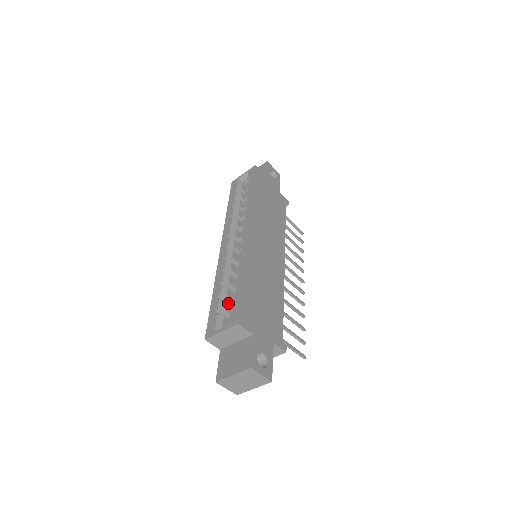
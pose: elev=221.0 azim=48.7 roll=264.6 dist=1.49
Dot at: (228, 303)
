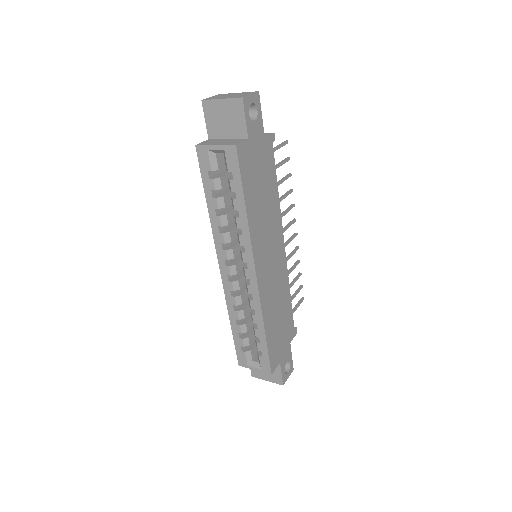
Dot at: (250, 336)
